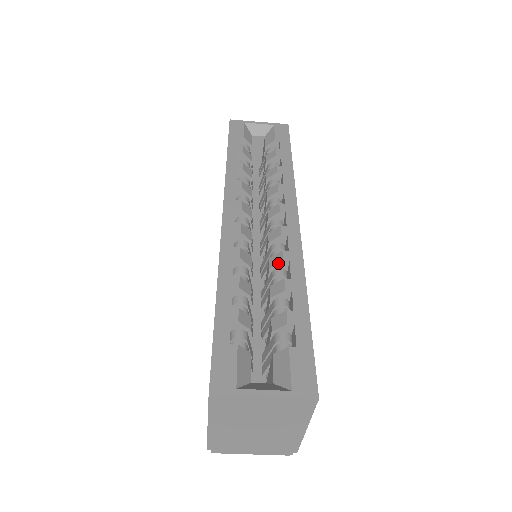
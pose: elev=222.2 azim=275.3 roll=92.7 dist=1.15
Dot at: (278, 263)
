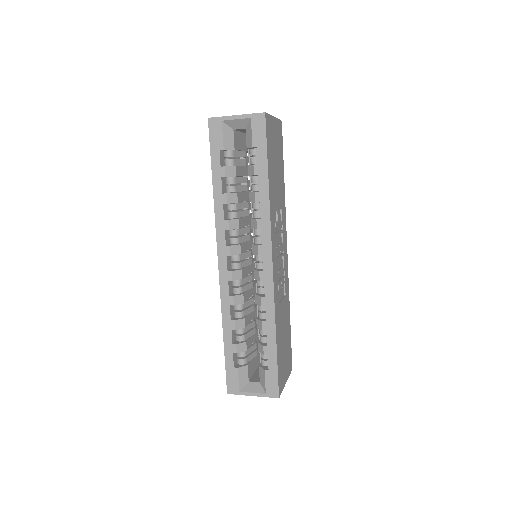
Dot at: (259, 305)
